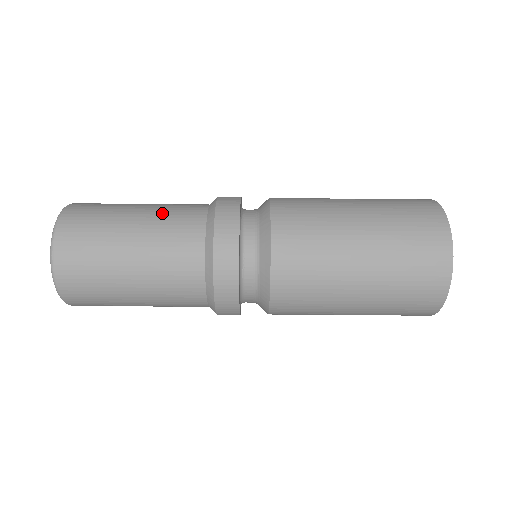
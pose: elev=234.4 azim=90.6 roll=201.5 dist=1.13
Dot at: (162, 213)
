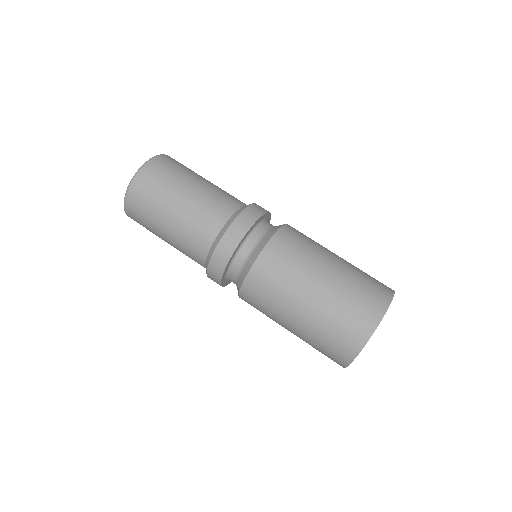
Dot at: occluded
